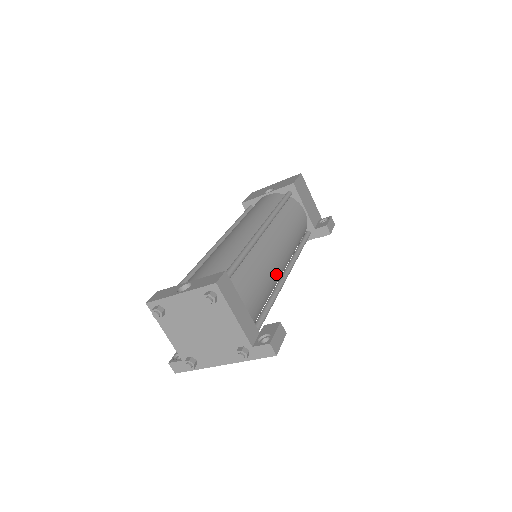
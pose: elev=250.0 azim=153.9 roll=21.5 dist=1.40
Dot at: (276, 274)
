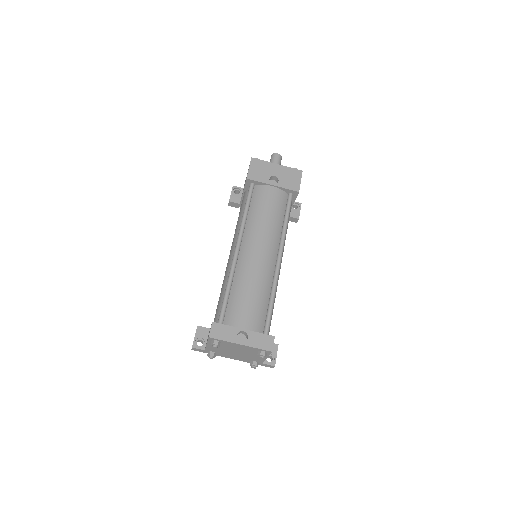
Dot at: occluded
